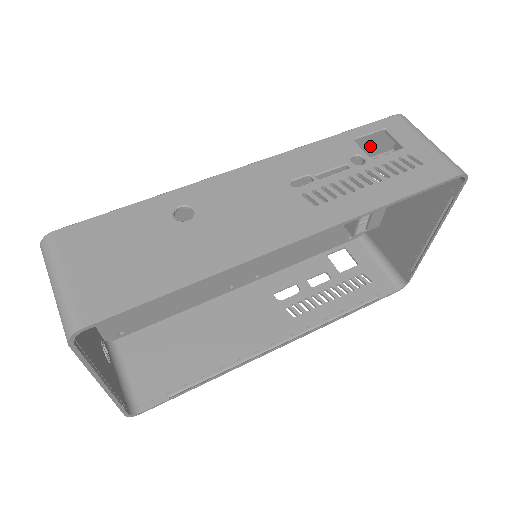
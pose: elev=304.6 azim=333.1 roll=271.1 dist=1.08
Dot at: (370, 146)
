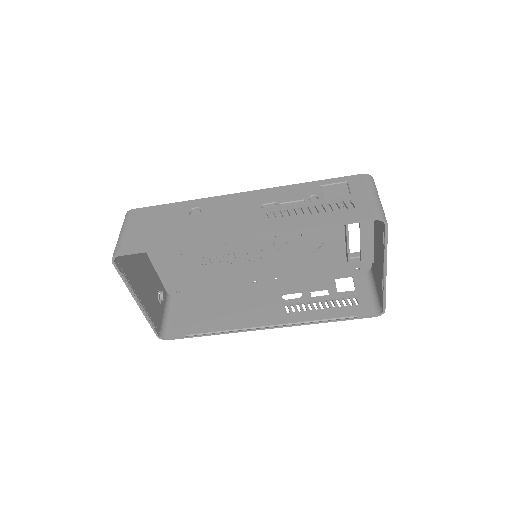
Dot at: (346, 194)
